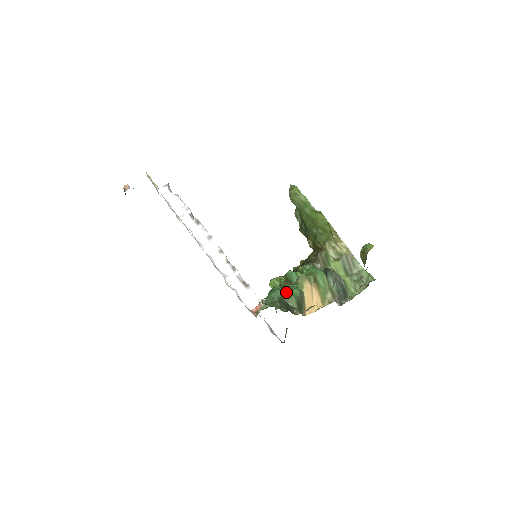
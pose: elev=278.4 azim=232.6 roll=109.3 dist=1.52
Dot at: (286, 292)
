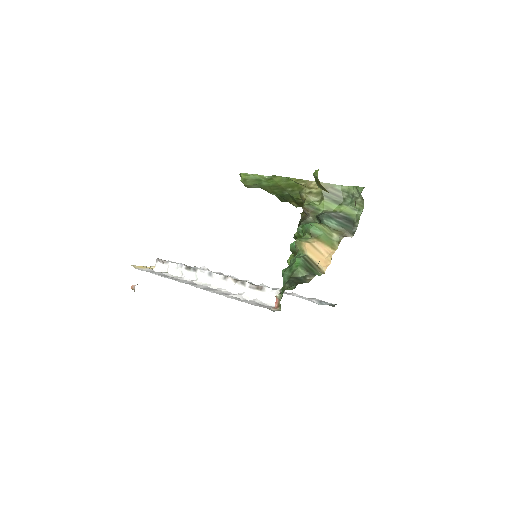
Dot at: (291, 268)
